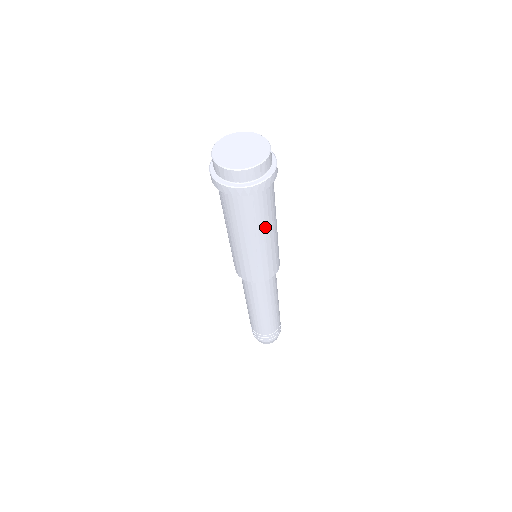
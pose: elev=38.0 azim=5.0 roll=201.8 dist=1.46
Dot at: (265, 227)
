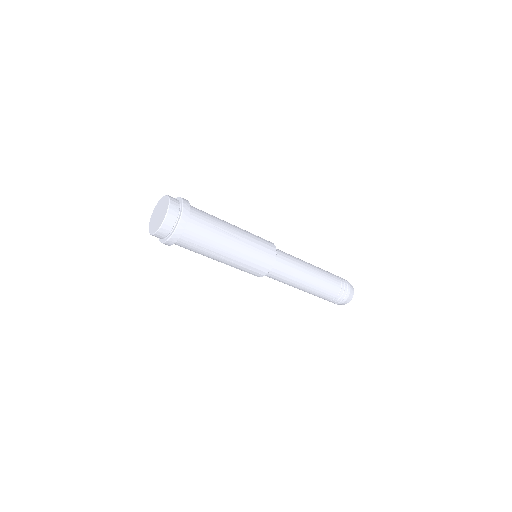
Dot at: (218, 247)
